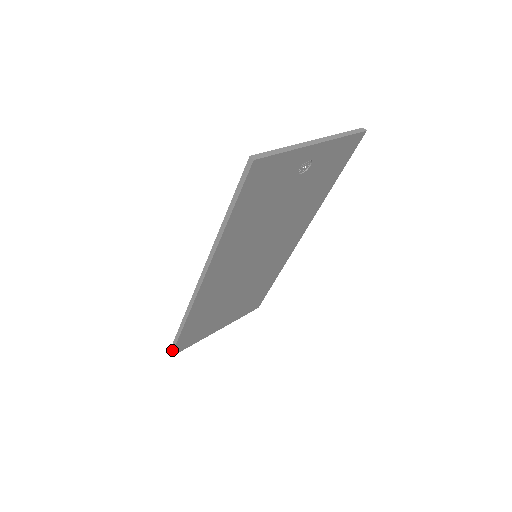
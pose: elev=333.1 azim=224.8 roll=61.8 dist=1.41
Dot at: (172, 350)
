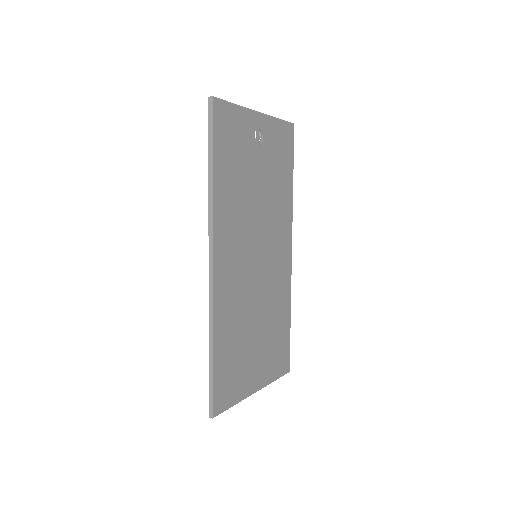
Dot at: (211, 403)
